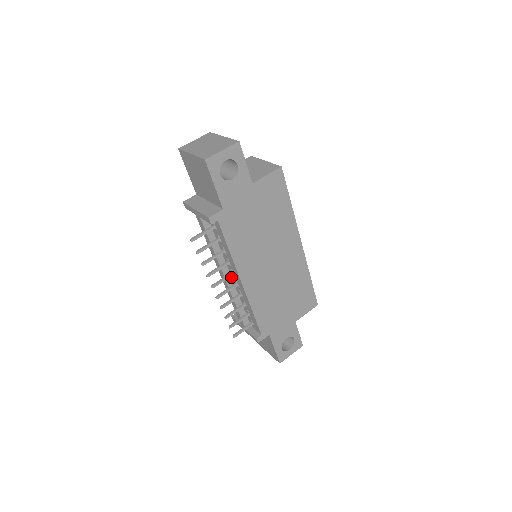
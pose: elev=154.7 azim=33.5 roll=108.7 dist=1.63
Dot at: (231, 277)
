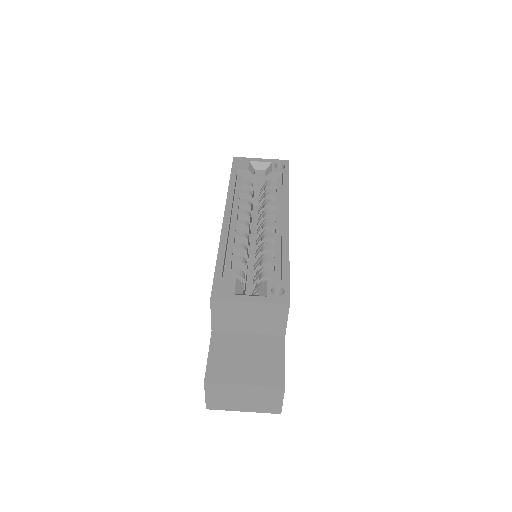
Dot at: occluded
